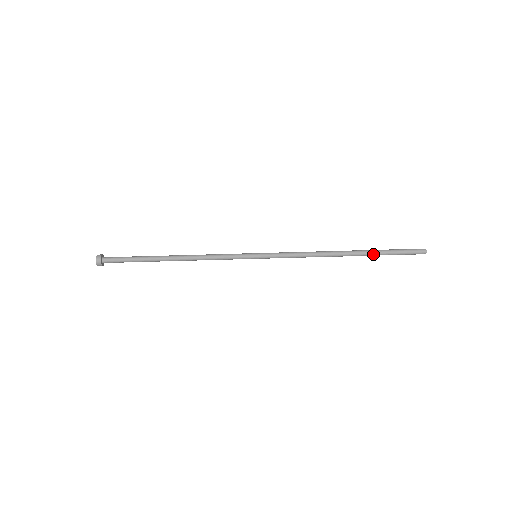
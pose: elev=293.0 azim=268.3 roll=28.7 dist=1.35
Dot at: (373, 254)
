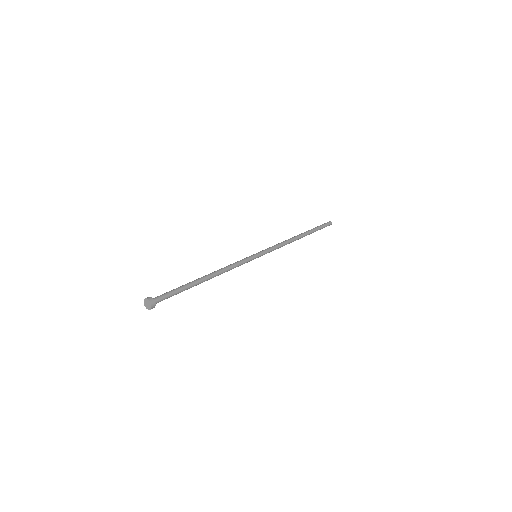
Dot at: occluded
